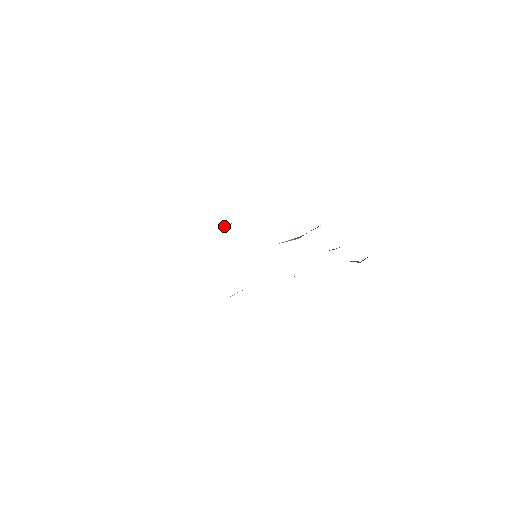
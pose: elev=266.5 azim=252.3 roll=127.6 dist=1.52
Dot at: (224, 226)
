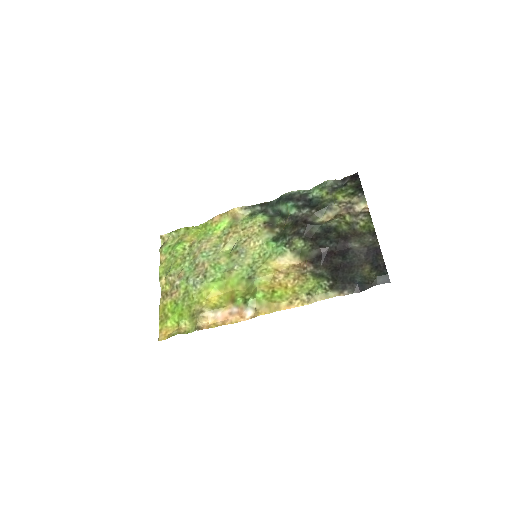
Dot at: (248, 315)
